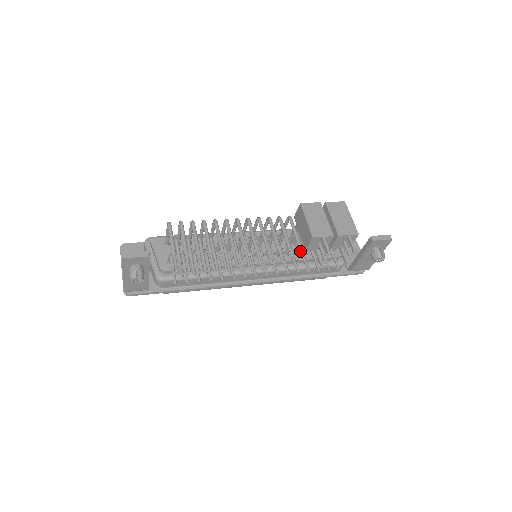
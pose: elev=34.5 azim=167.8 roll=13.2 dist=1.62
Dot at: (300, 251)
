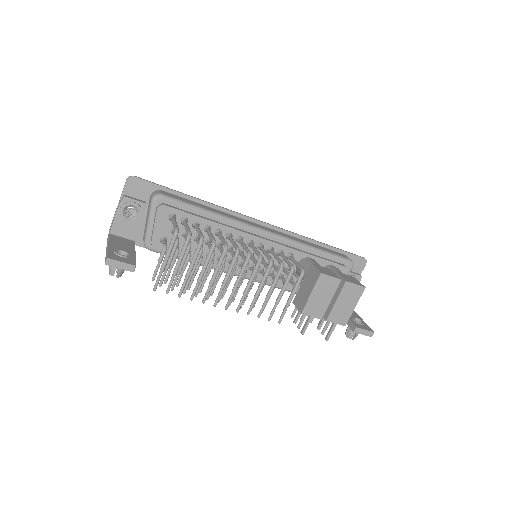
Dot at: (283, 312)
